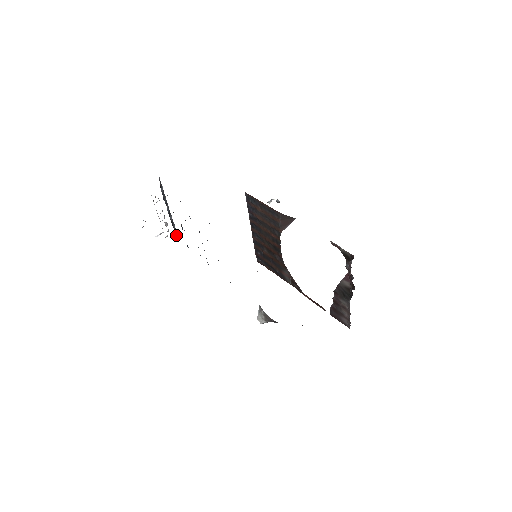
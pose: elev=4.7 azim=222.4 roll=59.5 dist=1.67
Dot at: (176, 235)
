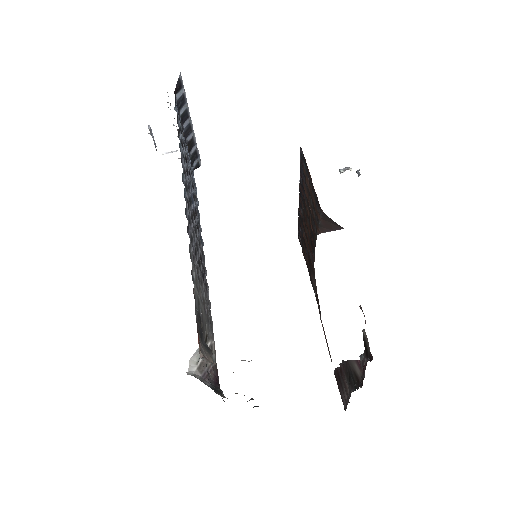
Dot at: (195, 160)
